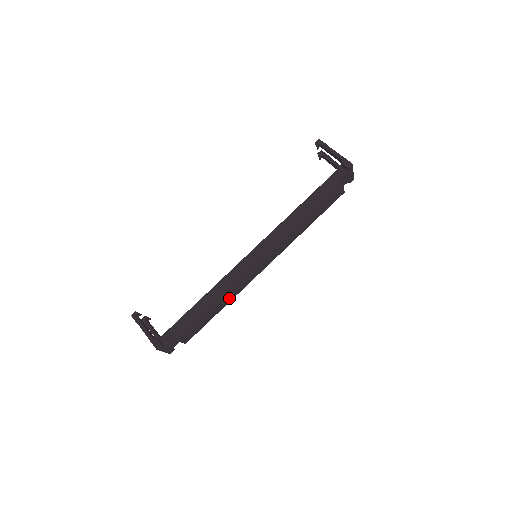
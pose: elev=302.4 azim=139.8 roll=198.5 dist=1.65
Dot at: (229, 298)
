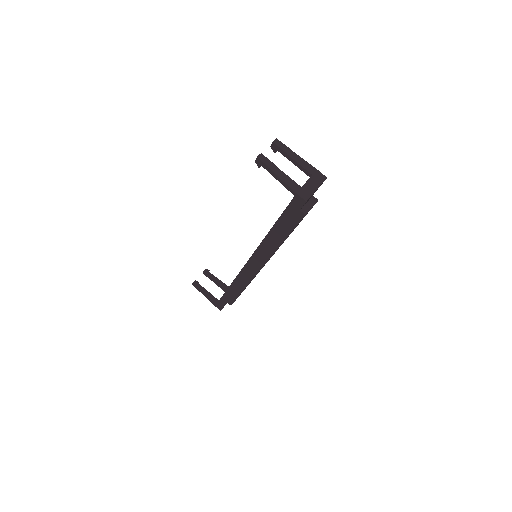
Dot at: occluded
